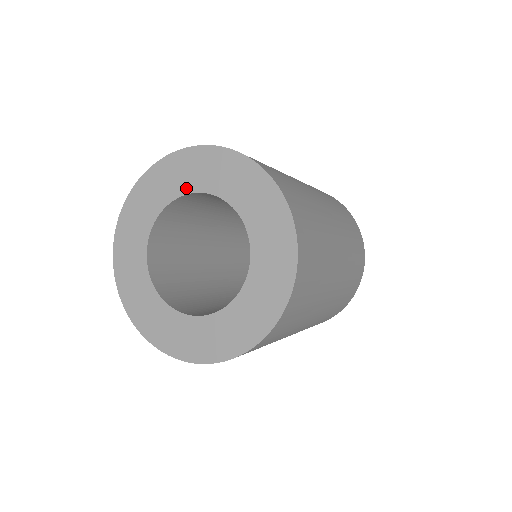
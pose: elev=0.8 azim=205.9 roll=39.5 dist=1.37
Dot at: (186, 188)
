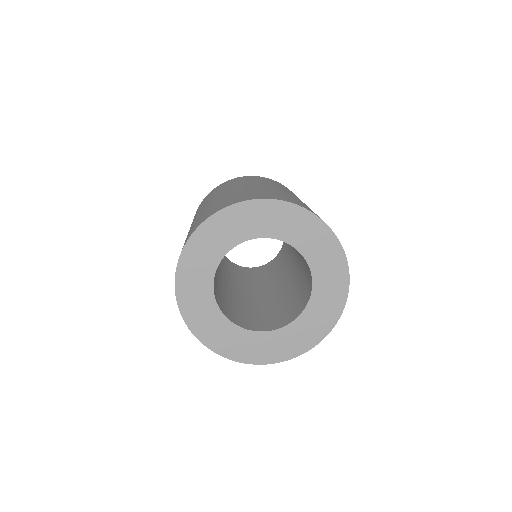
Dot at: (238, 239)
